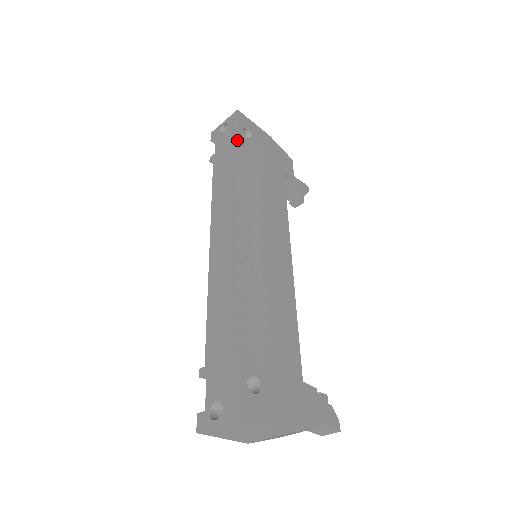
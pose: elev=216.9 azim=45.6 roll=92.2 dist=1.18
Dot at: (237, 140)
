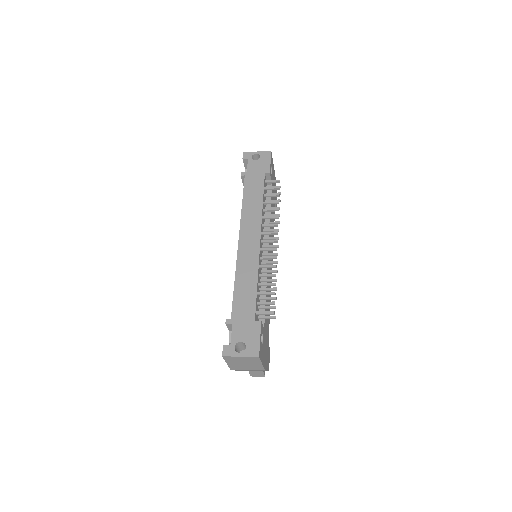
Dot at: (268, 174)
